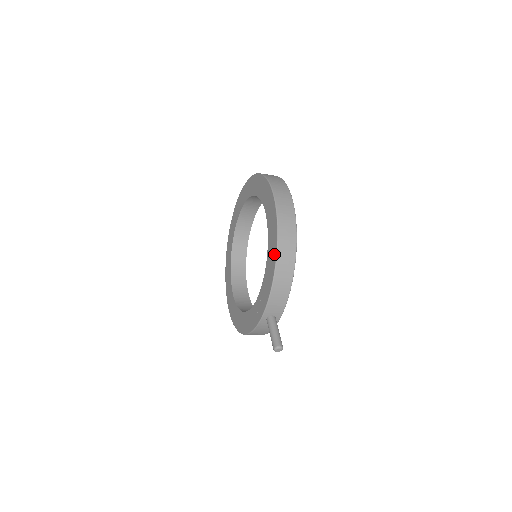
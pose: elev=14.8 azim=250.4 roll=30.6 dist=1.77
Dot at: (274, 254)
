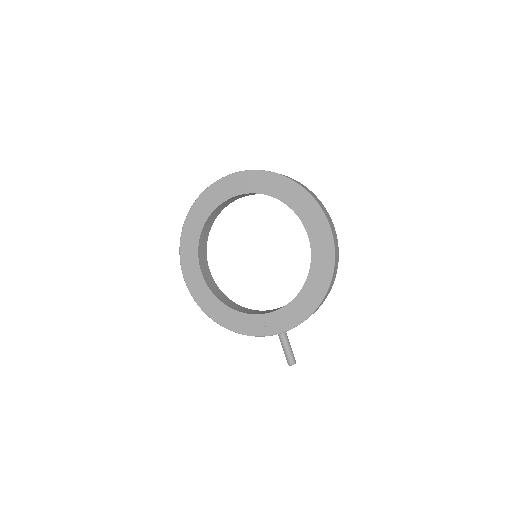
Dot at: (322, 292)
